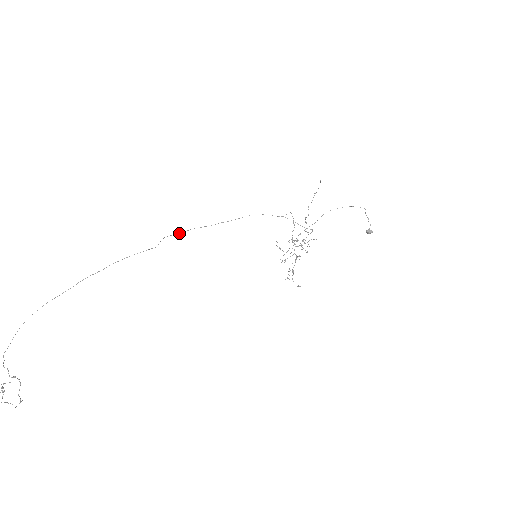
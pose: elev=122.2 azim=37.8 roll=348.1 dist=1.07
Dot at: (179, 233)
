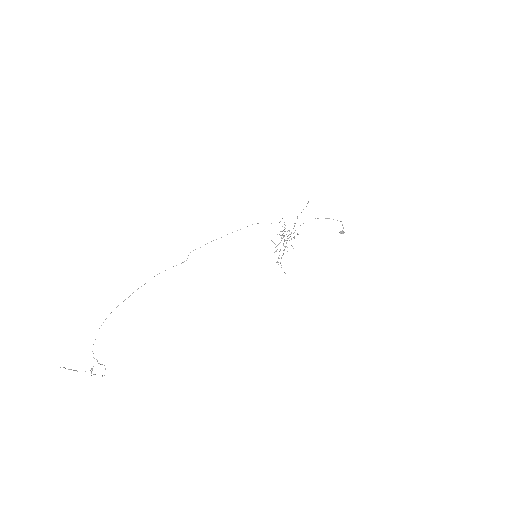
Dot at: occluded
